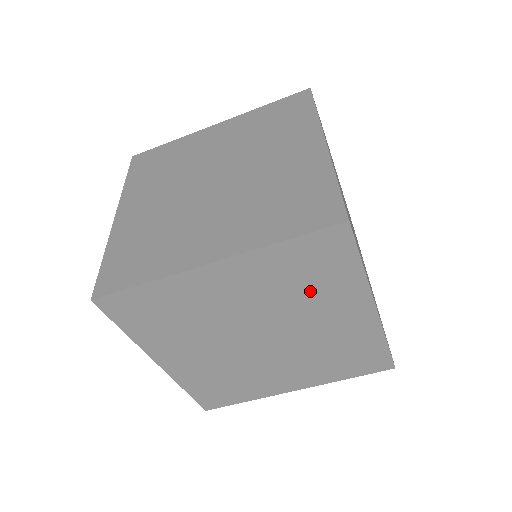
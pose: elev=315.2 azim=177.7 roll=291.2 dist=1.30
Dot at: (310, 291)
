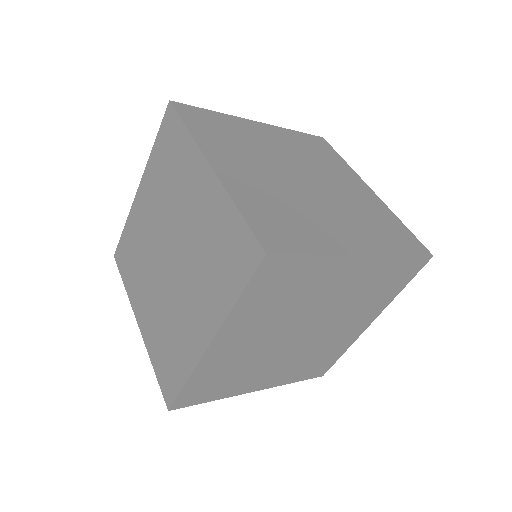
Dot at: (174, 177)
